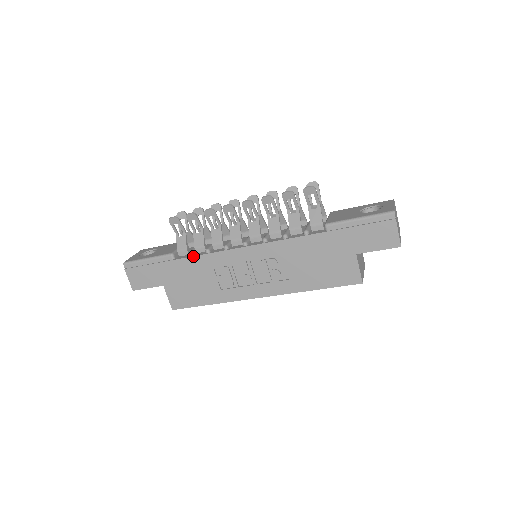
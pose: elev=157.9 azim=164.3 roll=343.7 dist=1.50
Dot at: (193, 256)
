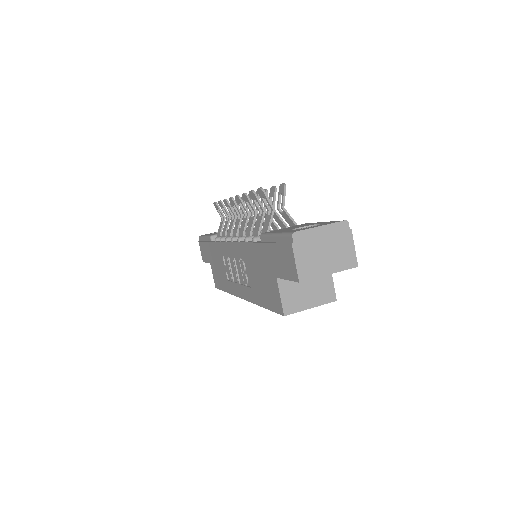
Dot at: (215, 241)
